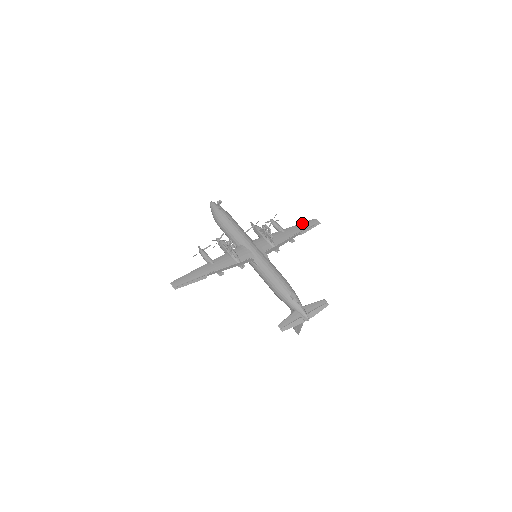
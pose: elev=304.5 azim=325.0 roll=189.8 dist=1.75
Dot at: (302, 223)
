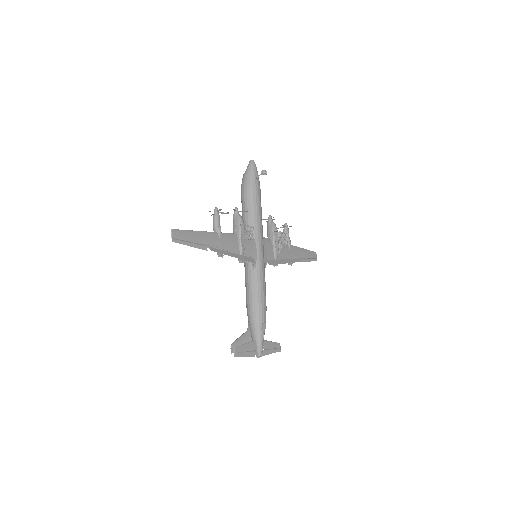
Dot at: (306, 249)
